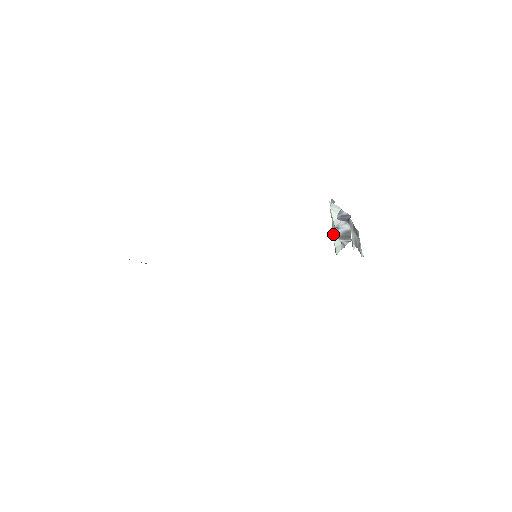
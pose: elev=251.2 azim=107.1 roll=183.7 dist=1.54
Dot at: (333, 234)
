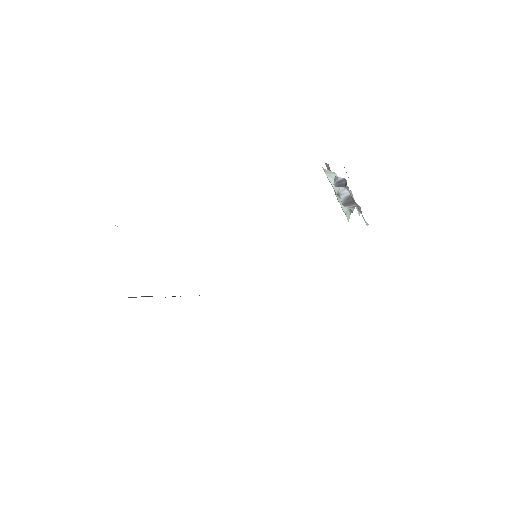
Dot at: (338, 200)
